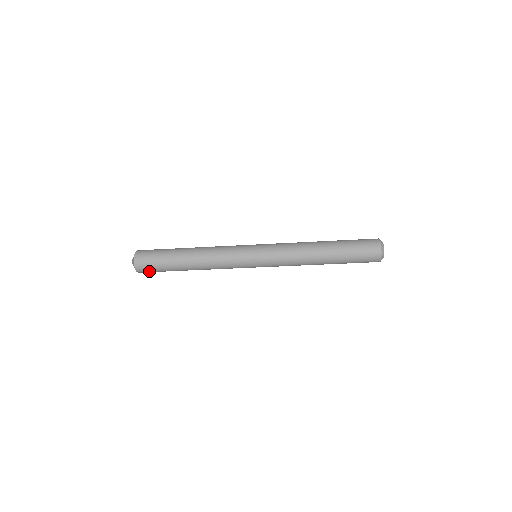
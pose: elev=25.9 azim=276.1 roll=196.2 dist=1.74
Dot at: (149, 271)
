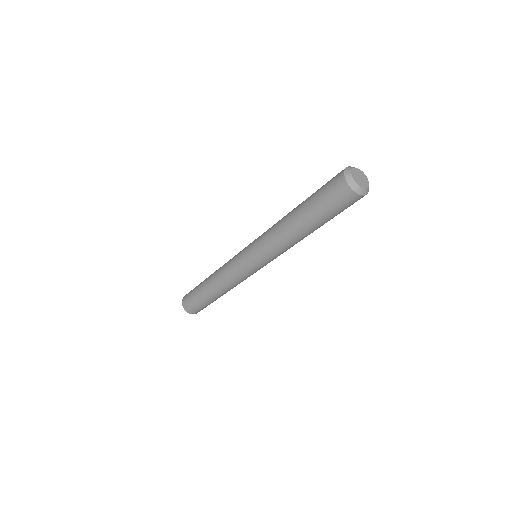
Dot at: (190, 306)
